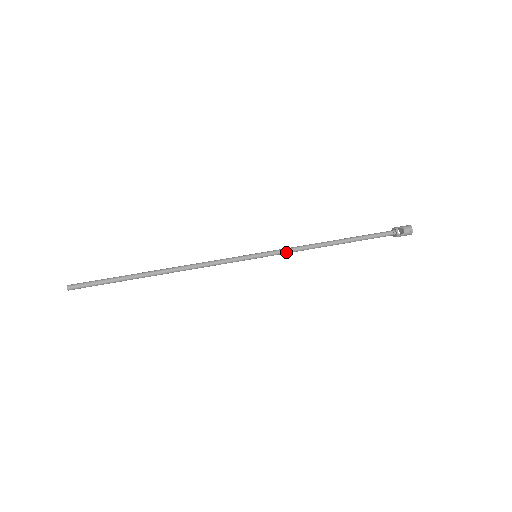
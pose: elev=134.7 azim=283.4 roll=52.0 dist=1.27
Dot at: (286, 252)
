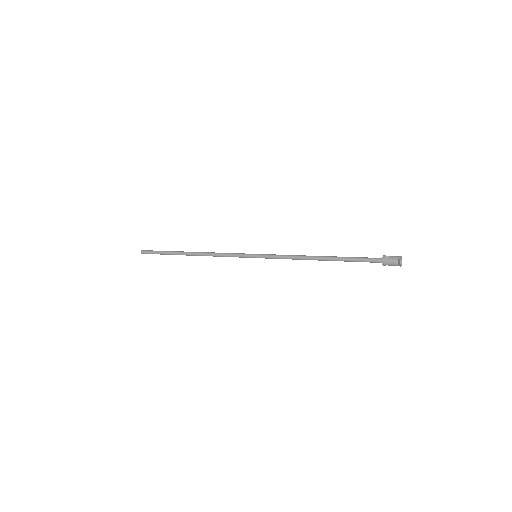
Dot at: (278, 256)
